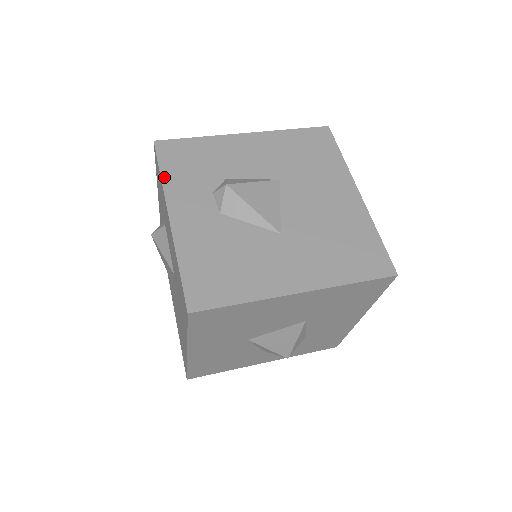
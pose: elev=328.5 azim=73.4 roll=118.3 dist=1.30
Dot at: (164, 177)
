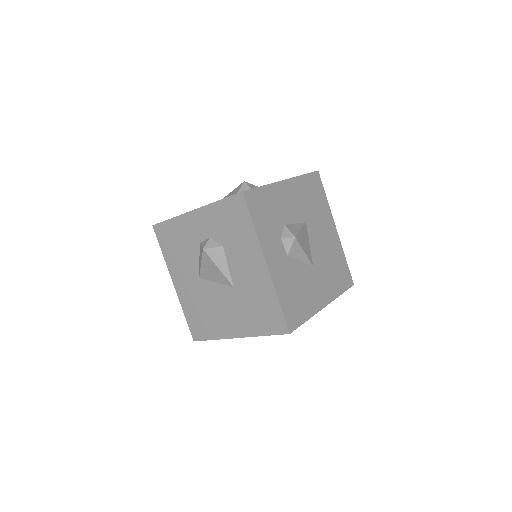
Dot at: (256, 228)
